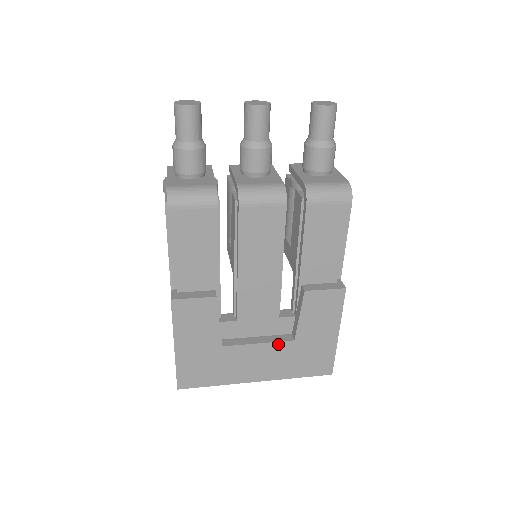
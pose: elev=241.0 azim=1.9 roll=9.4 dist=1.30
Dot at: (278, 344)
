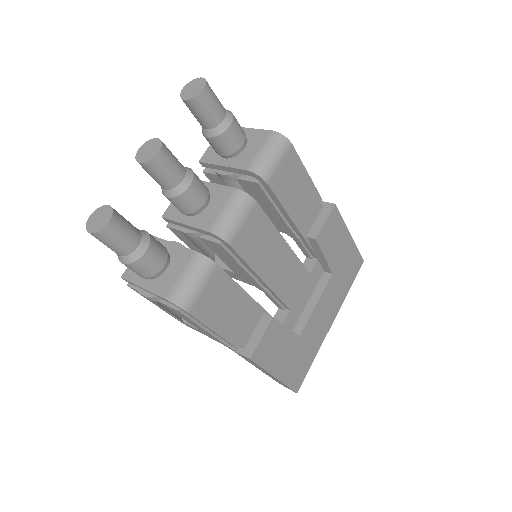
Dot at: (326, 289)
